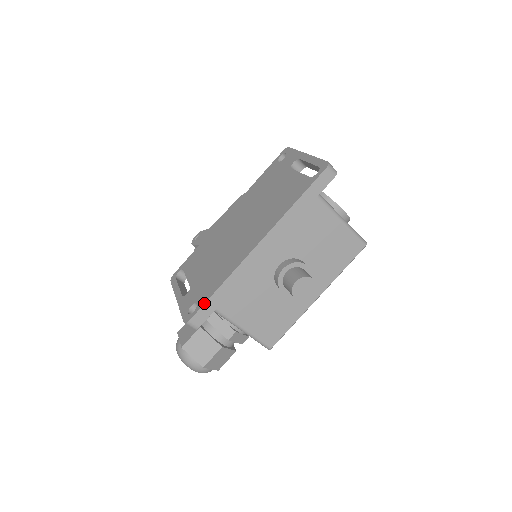
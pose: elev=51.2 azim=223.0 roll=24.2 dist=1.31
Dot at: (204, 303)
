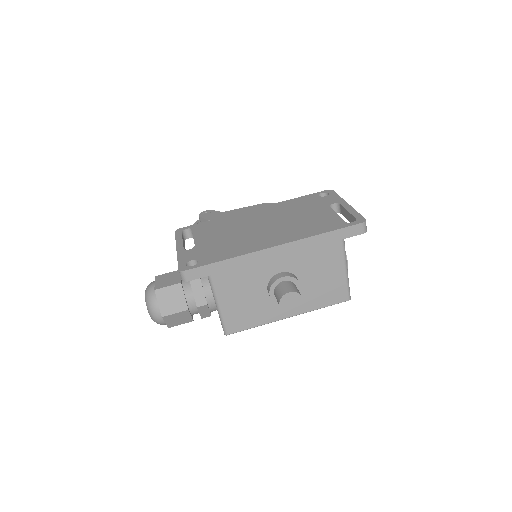
Dot at: (206, 264)
